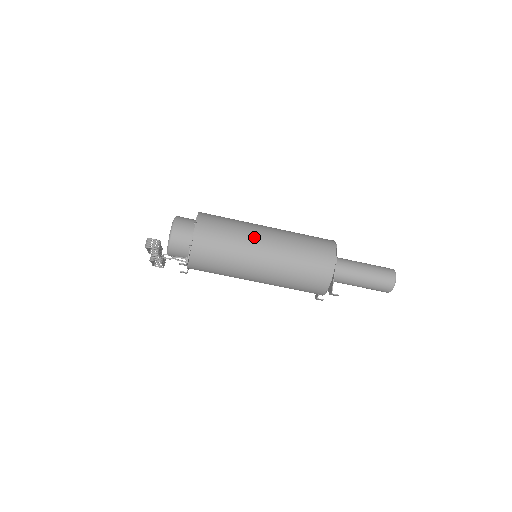
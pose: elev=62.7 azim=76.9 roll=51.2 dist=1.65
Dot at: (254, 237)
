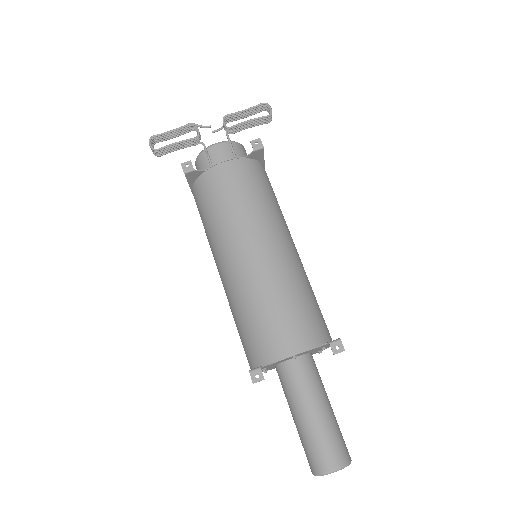
Dot at: occluded
